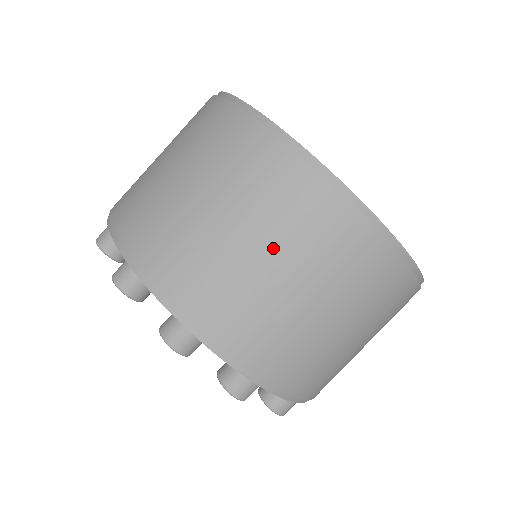
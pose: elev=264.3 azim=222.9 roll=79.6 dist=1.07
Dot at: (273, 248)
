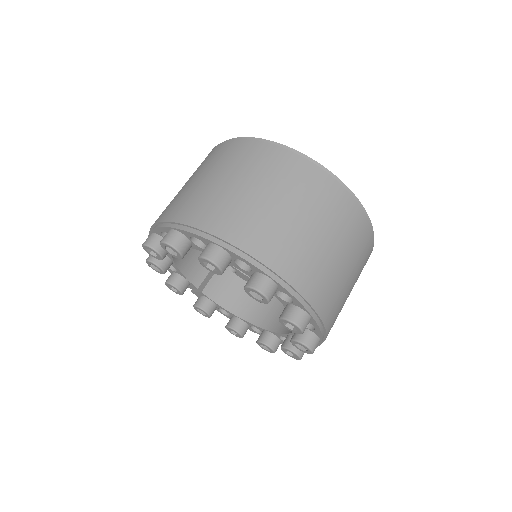
Dot at: occluded
